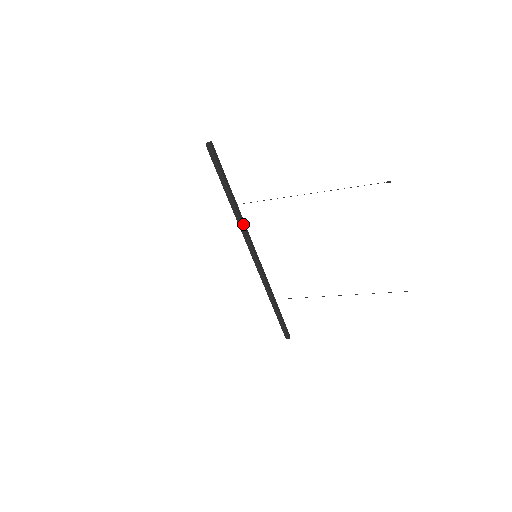
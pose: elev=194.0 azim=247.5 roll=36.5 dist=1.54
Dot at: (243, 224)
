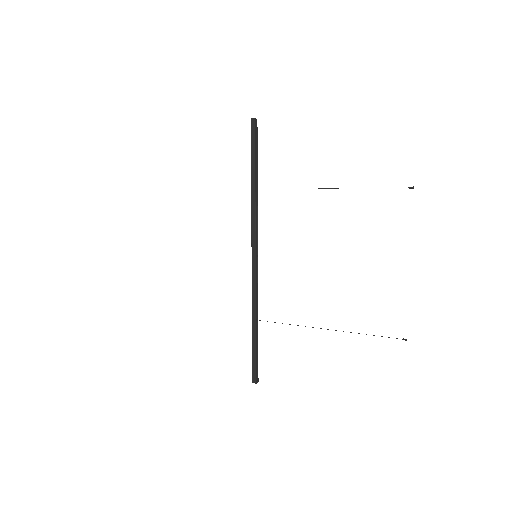
Dot at: (256, 213)
